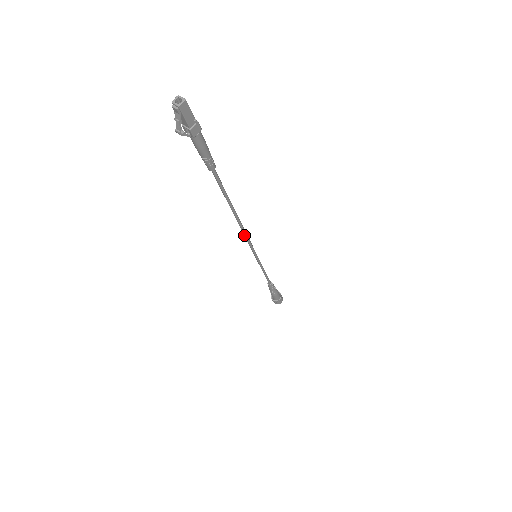
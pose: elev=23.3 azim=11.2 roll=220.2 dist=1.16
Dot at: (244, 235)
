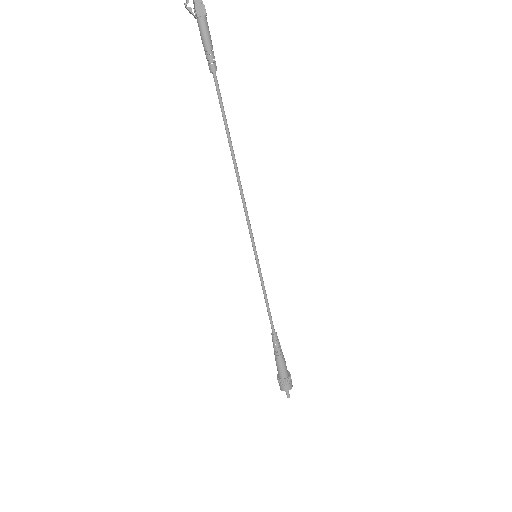
Dot at: occluded
